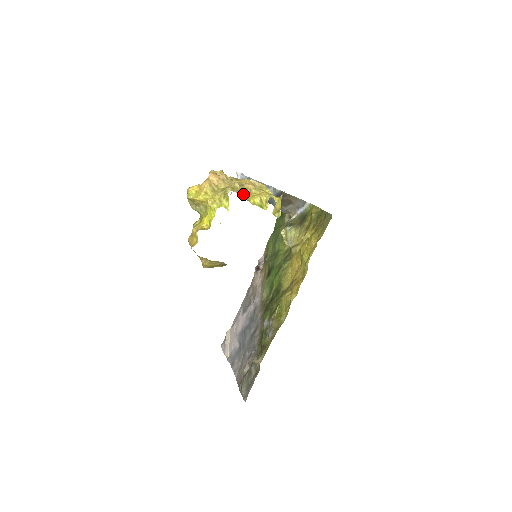
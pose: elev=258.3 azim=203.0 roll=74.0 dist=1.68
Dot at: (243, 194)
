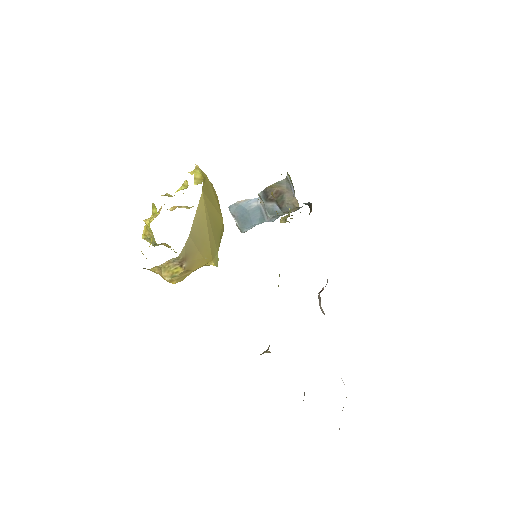
Dot at: occluded
